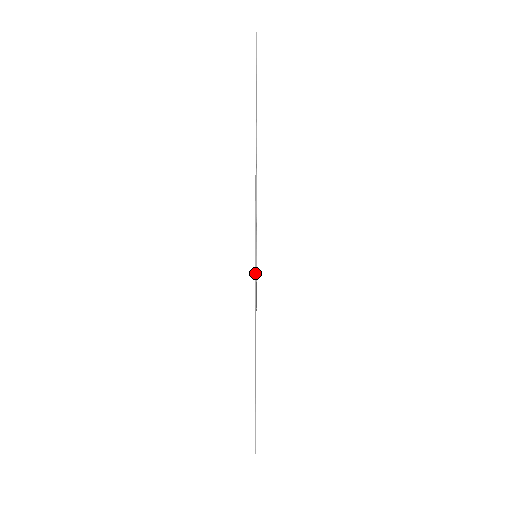
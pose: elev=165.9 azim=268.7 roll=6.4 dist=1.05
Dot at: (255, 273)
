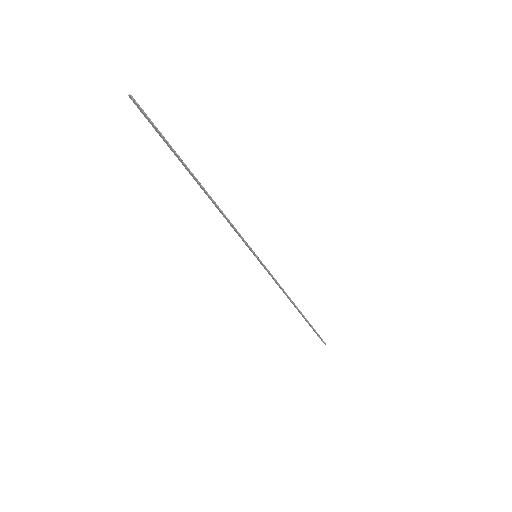
Dot at: (264, 266)
